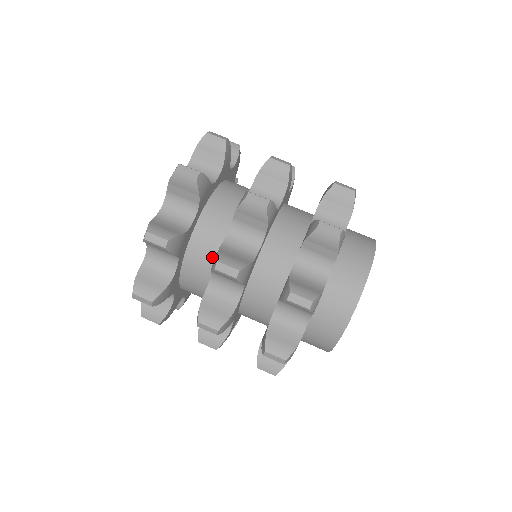
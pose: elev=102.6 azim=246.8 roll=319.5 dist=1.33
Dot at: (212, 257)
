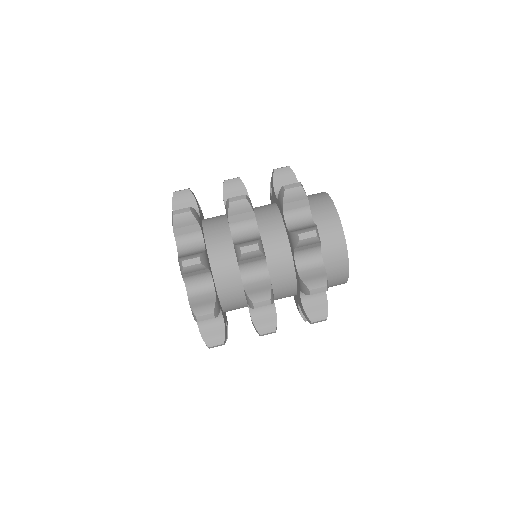
Dot at: (238, 291)
